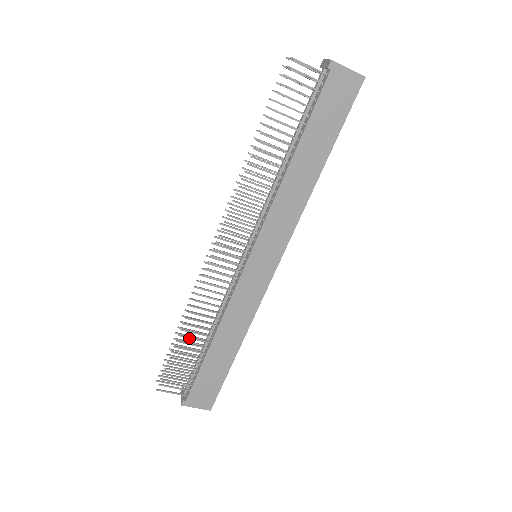
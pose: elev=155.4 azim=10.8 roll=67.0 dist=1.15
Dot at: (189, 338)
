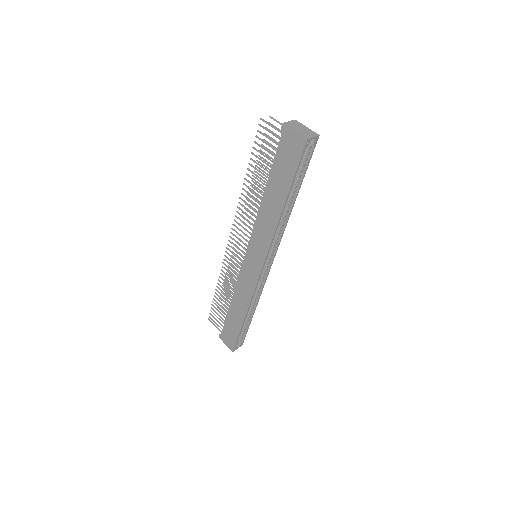
Dot at: (221, 294)
